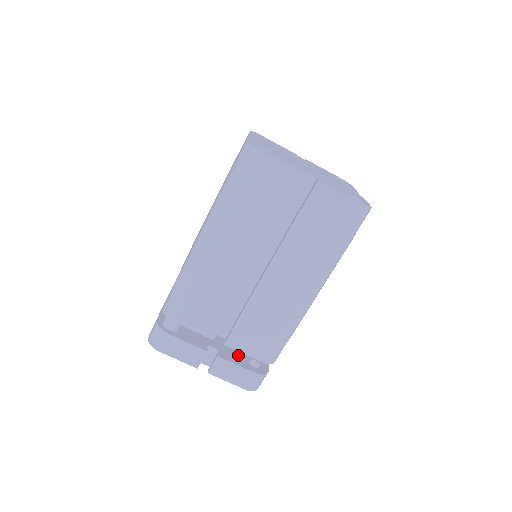
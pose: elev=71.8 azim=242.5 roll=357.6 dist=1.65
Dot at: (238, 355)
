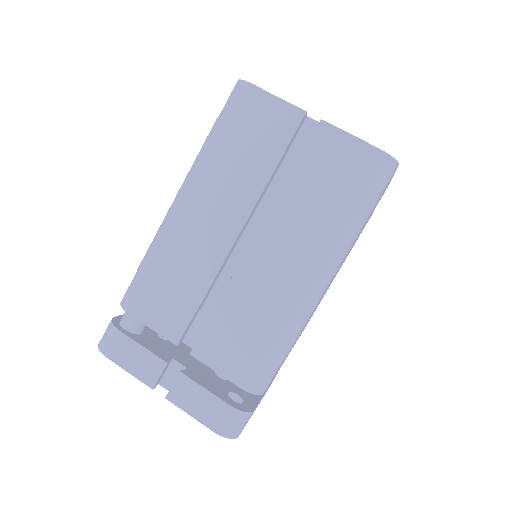
Dot at: (213, 381)
